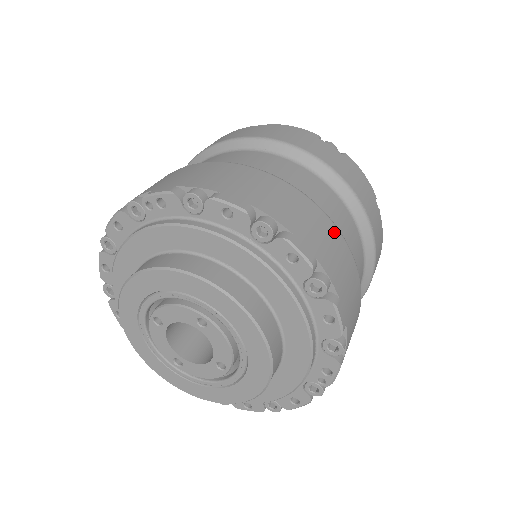
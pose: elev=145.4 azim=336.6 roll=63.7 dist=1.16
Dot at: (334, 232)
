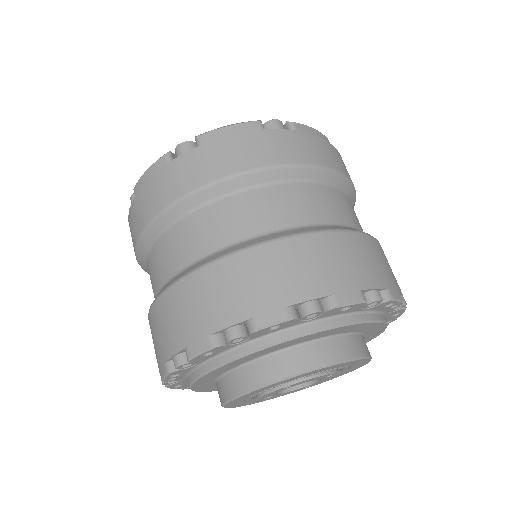
Dot at: (271, 252)
